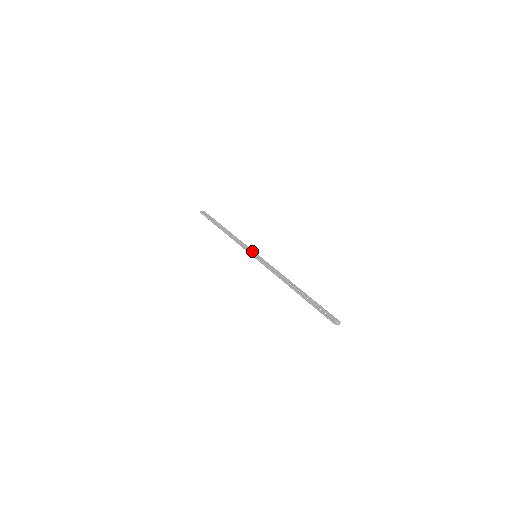
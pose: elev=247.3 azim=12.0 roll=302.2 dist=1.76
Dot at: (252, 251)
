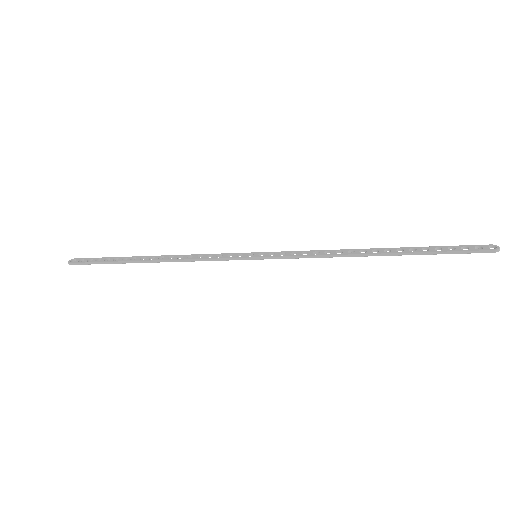
Dot at: (239, 254)
